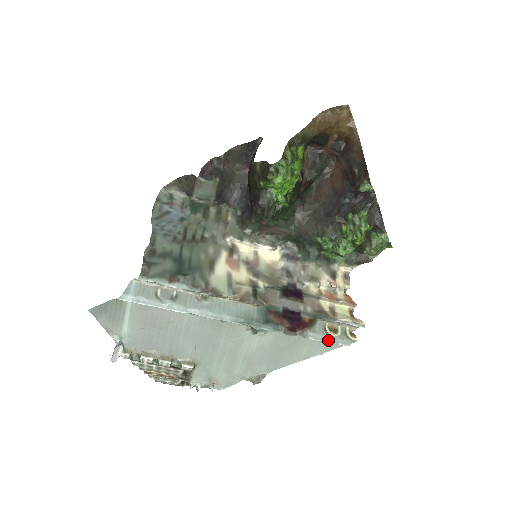
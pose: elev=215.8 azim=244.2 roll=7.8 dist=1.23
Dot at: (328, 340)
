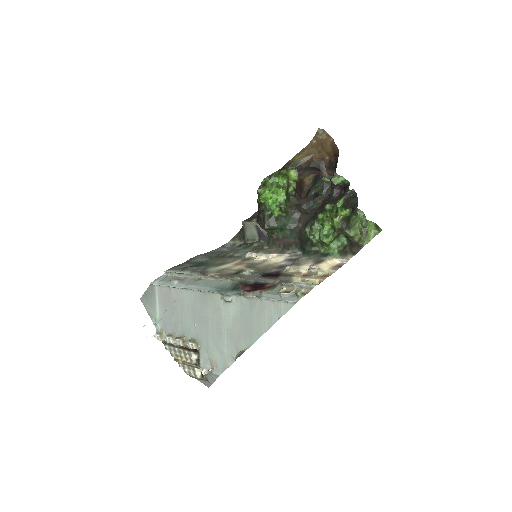
Dot at: (278, 299)
